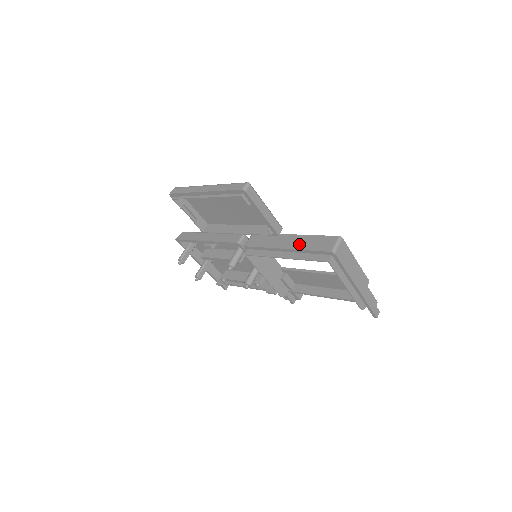
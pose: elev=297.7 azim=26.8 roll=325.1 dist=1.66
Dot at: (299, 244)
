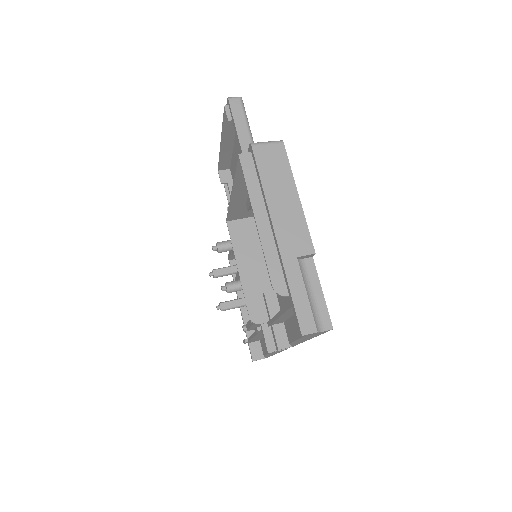
Dot at: occluded
